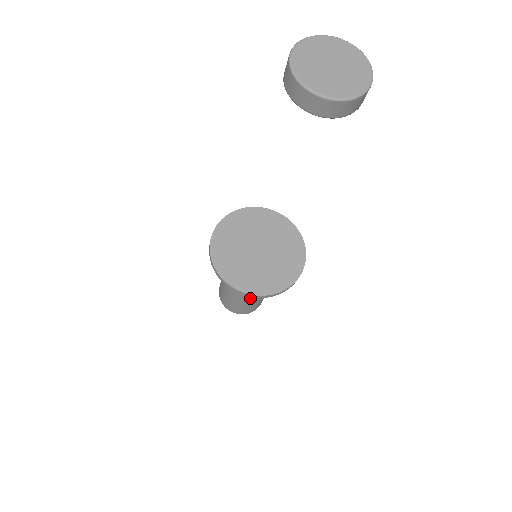
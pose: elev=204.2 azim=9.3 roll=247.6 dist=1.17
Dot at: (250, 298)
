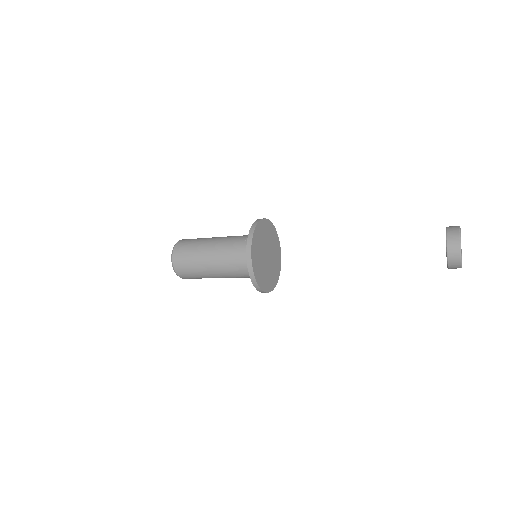
Dot at: (218, 276)
